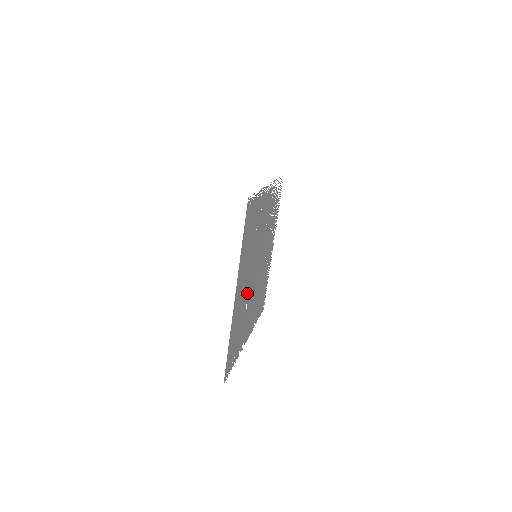
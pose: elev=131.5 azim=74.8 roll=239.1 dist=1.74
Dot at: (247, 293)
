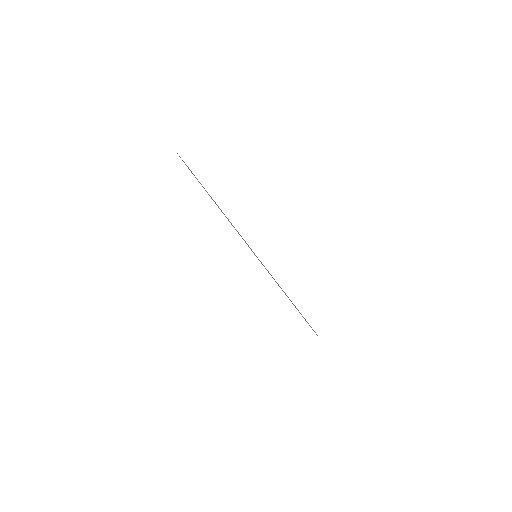
Dot at: occluded
